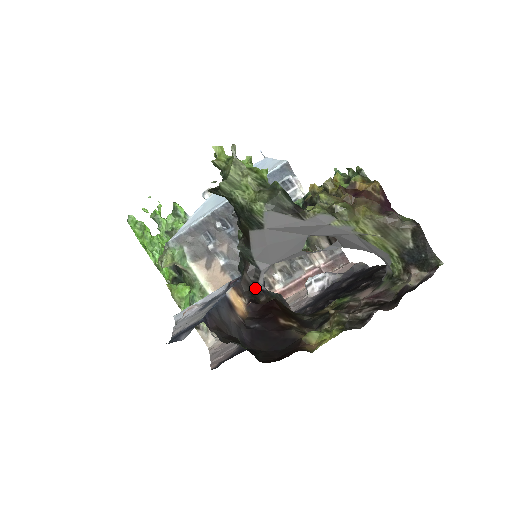
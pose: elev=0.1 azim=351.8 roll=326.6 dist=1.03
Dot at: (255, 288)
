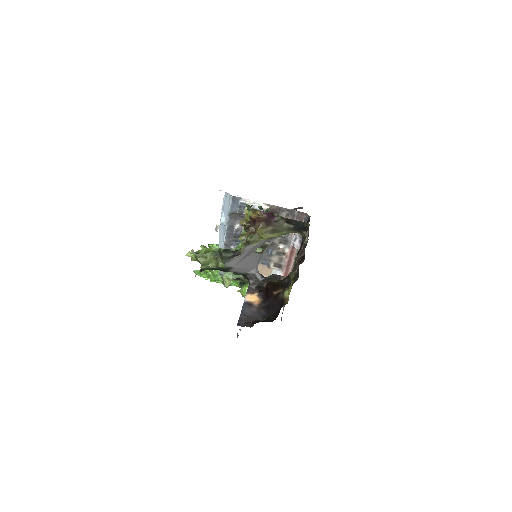
Dot at: (258, 283)
